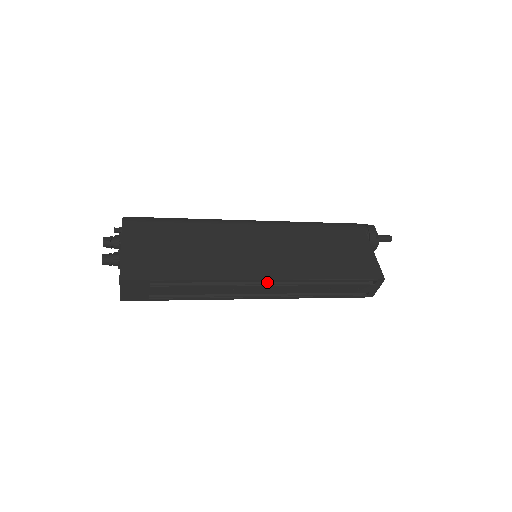
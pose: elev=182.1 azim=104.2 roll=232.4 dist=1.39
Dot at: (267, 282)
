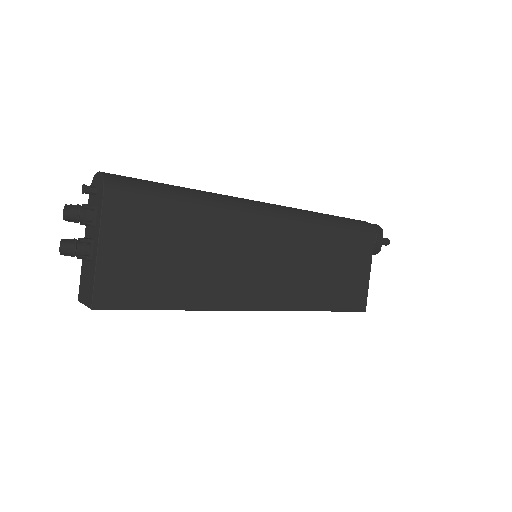
Dot at: occluded
